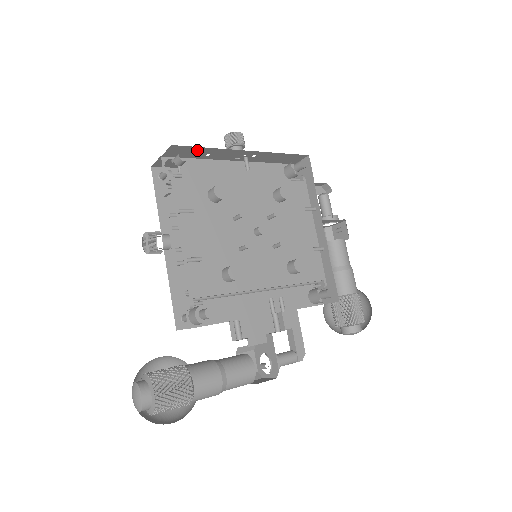
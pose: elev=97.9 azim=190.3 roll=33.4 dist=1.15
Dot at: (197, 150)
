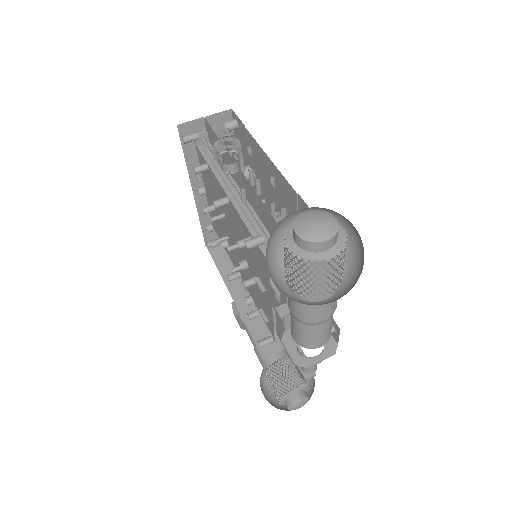
Dot at: occluded
